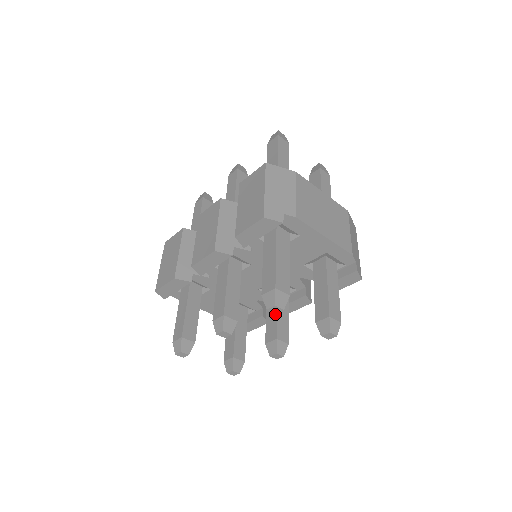
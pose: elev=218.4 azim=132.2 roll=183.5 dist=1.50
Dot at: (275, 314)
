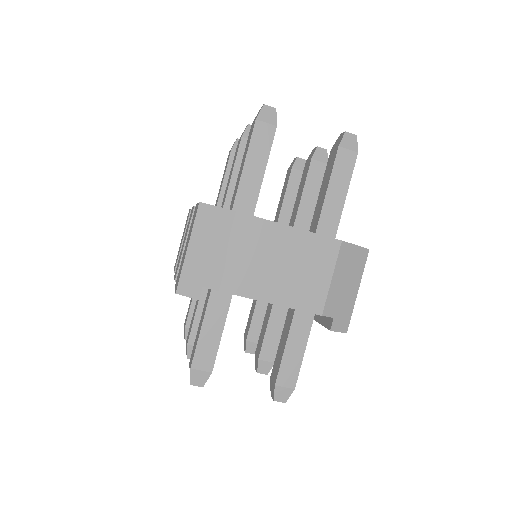
Dot at: (265, 329)
